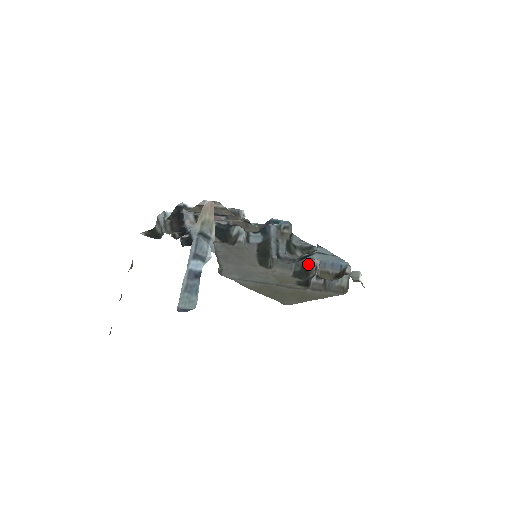
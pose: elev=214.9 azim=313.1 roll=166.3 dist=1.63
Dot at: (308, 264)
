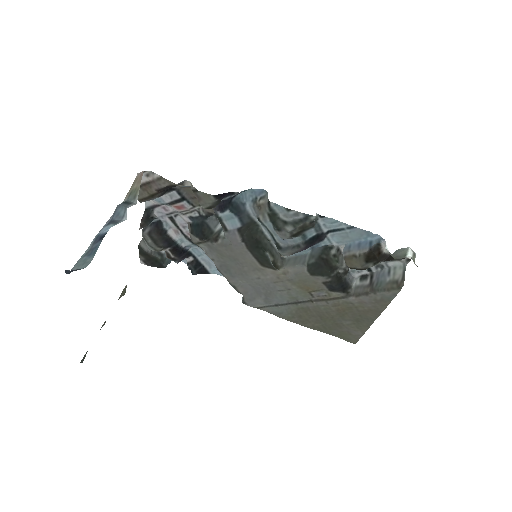
Dot at: (328, 253)
